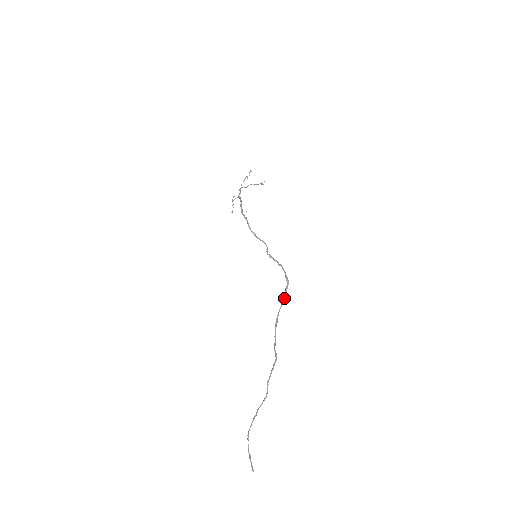
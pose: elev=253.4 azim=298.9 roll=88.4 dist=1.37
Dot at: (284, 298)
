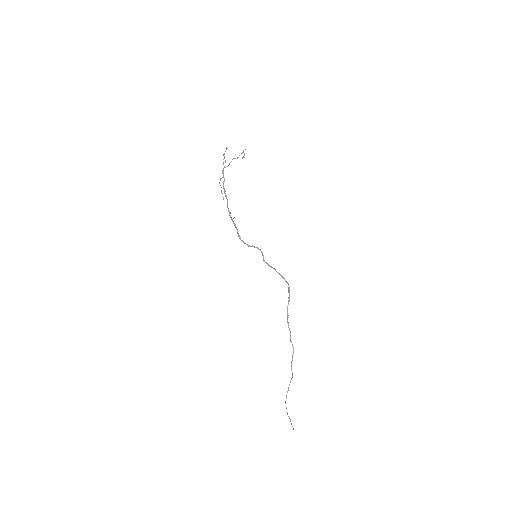
Dot at: (289, 297)
